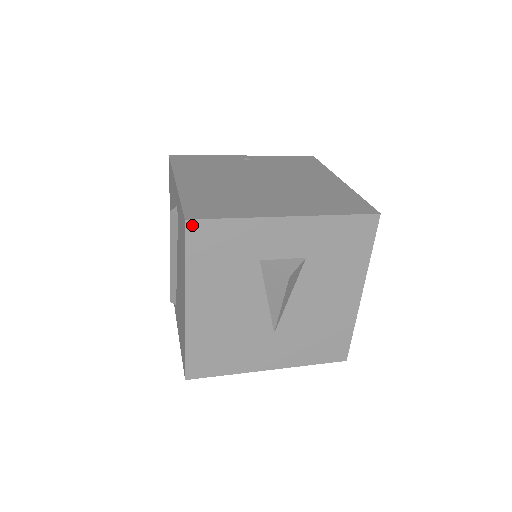
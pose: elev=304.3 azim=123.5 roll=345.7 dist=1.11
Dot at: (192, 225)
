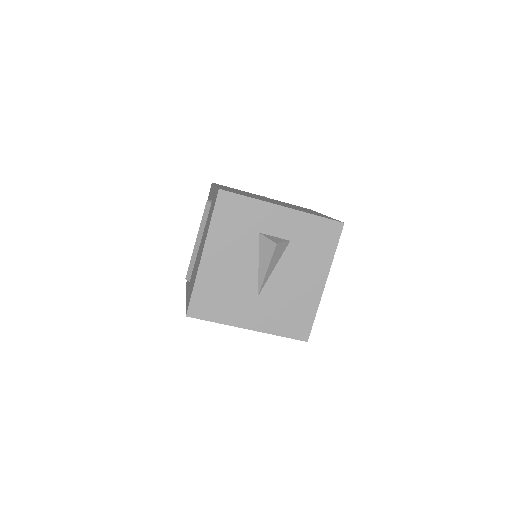
Dot at: (222, 194)
